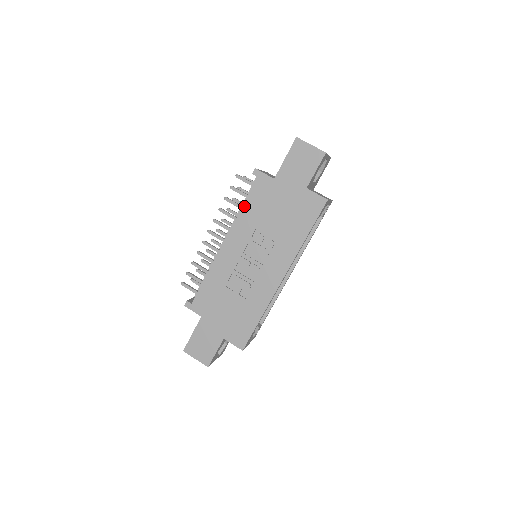
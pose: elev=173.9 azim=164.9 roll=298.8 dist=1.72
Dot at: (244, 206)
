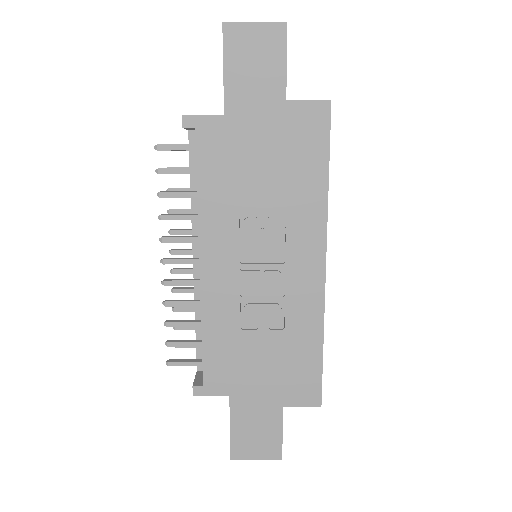
Dot at: (199, 188)
